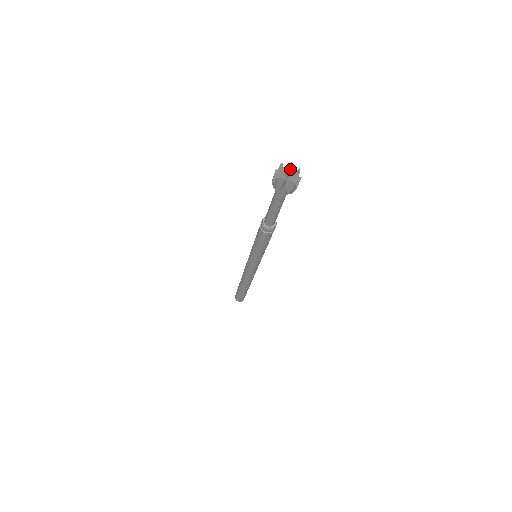
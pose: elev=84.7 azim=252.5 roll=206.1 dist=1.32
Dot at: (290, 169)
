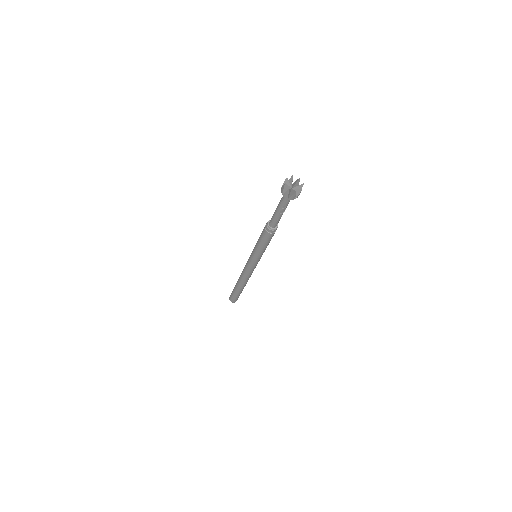
Dot at: (297, 182)
